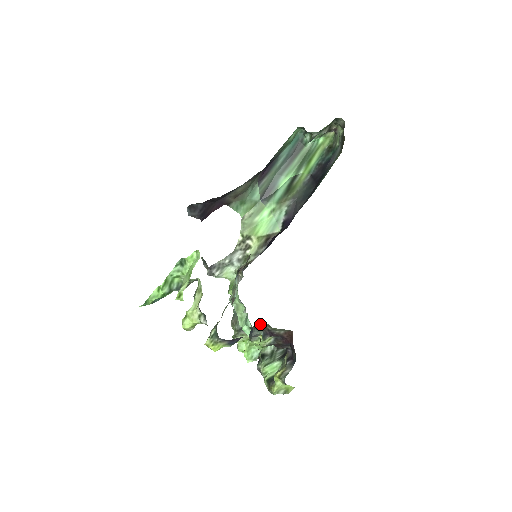
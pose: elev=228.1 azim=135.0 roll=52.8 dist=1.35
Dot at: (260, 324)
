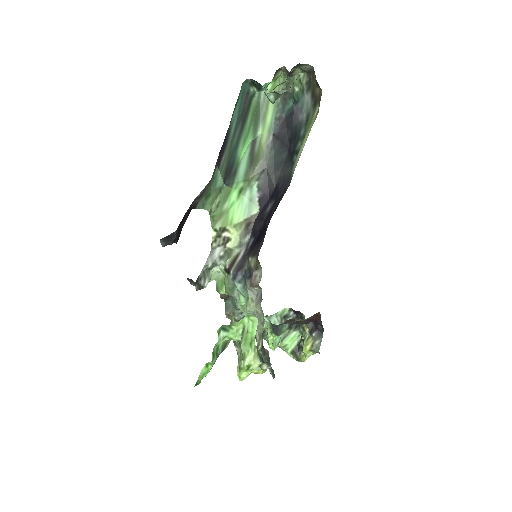
Dot at: (287, 320)
